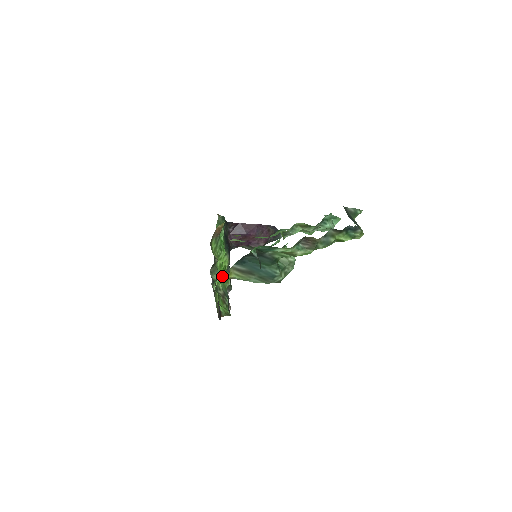
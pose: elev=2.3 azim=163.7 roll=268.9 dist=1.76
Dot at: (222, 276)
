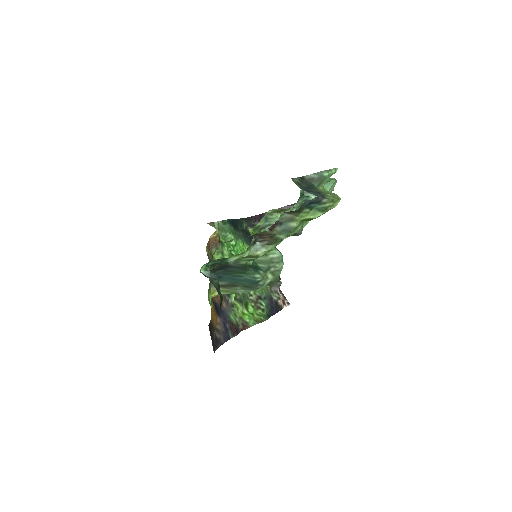
Dot at: occluded
